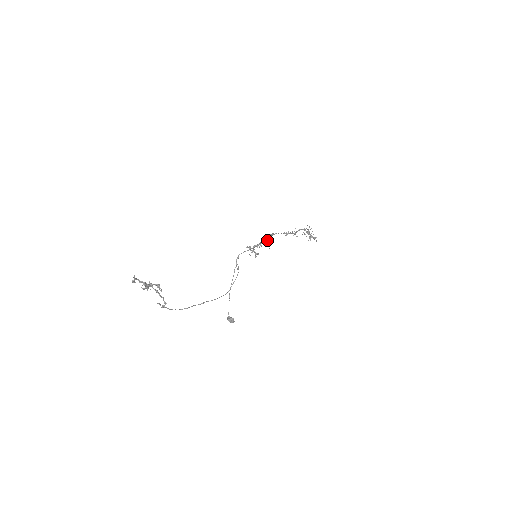
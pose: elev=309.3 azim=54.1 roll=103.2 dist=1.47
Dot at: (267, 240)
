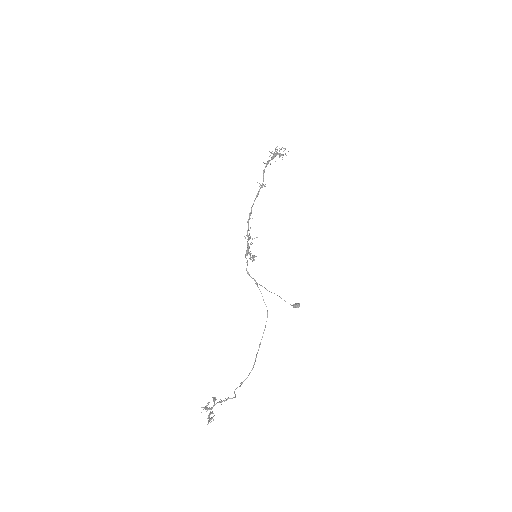
Dot at: occluded
